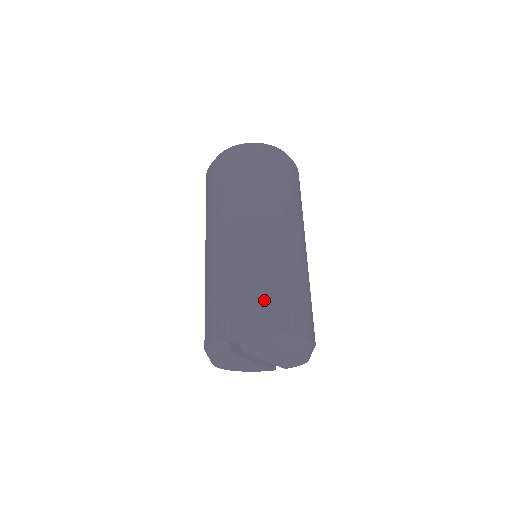
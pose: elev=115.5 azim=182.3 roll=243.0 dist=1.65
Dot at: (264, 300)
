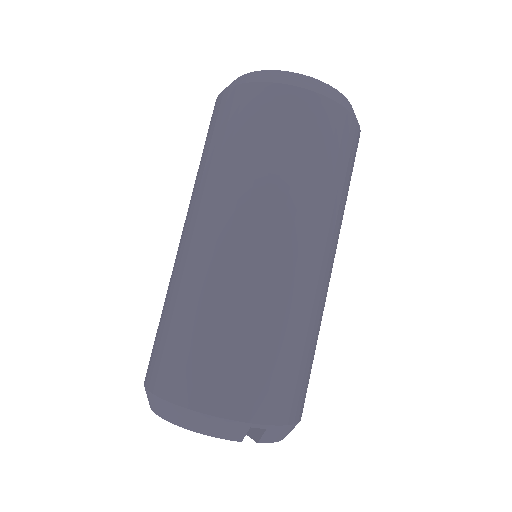
Dot at: (304, 375)
